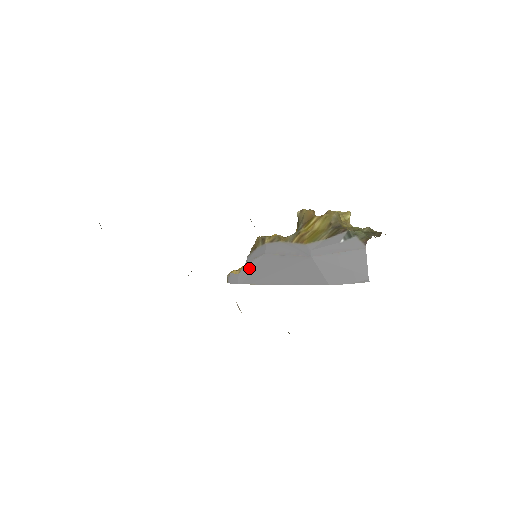
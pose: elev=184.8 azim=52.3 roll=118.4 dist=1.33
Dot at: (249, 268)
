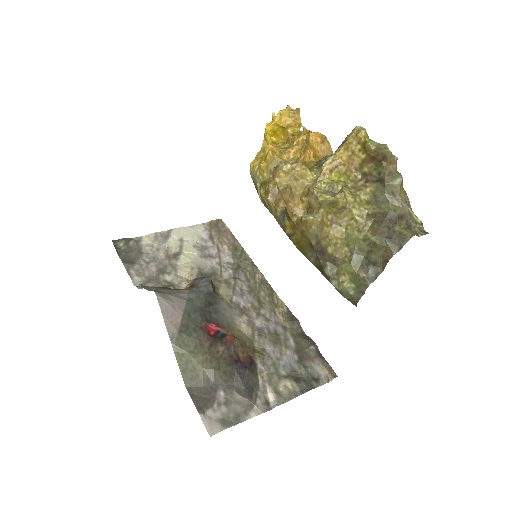
Dot at: occluded
